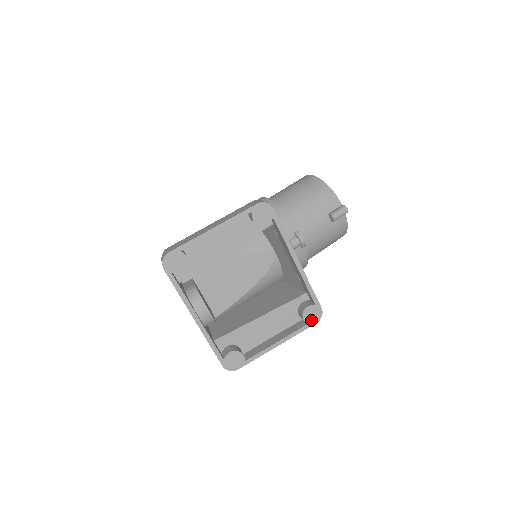
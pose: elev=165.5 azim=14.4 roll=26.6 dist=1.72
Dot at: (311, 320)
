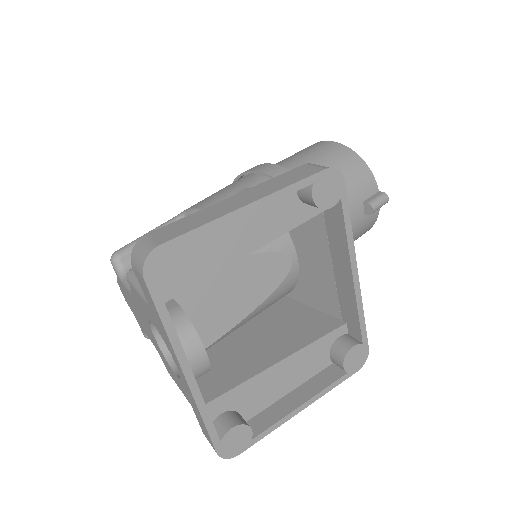
Dot at: (352, 367)
